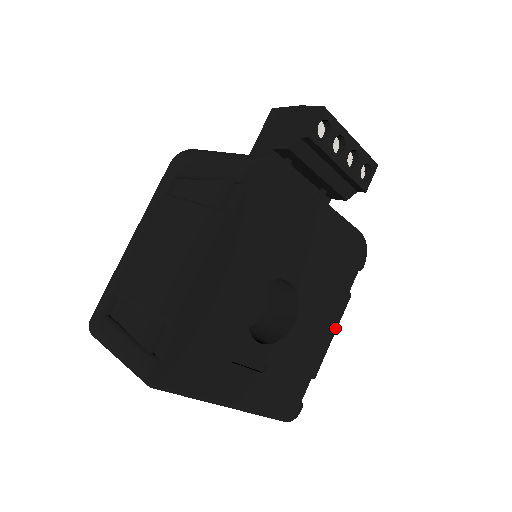
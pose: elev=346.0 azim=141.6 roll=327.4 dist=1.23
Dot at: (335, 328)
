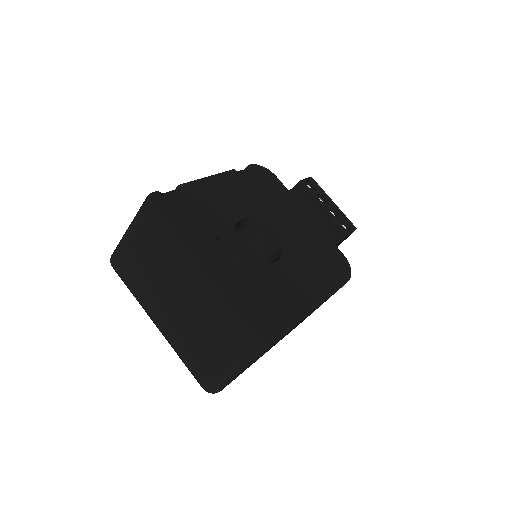
Dot at: (318, 300)
